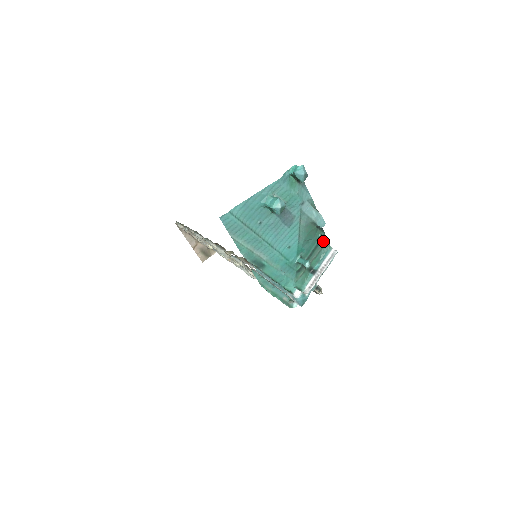
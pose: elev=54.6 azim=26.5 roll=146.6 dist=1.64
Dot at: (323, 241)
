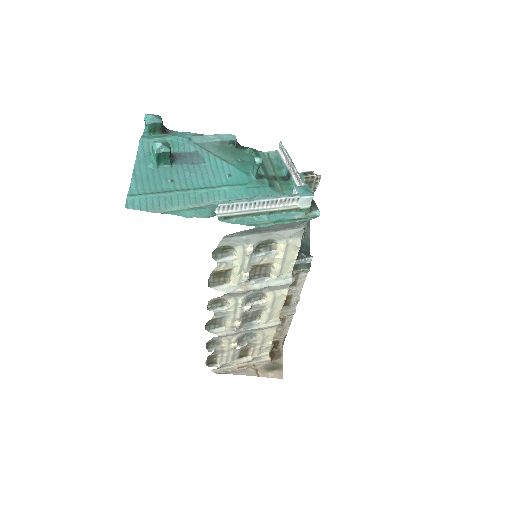
Dot at: (260, 153)
